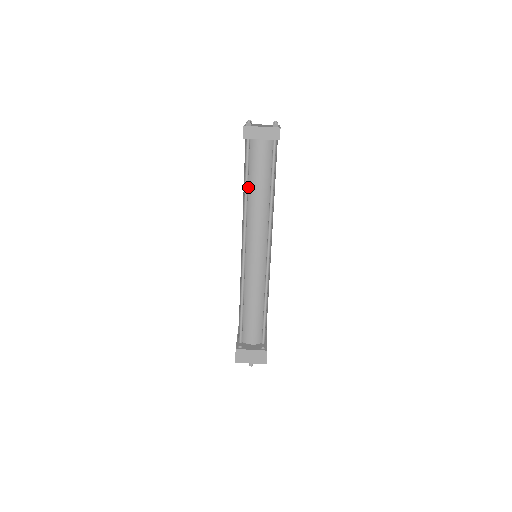
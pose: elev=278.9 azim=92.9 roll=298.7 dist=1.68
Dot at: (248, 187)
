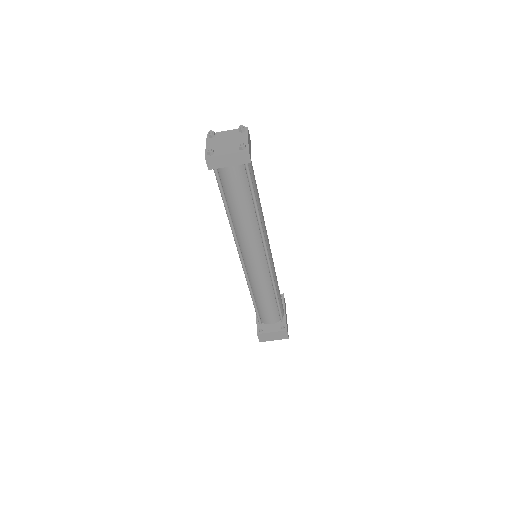
Dot at: (229, 209)
